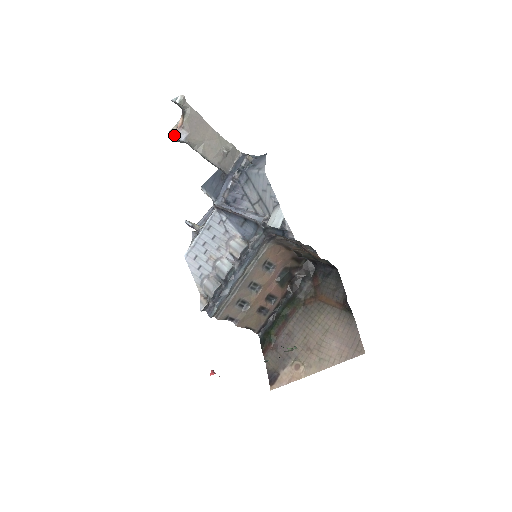
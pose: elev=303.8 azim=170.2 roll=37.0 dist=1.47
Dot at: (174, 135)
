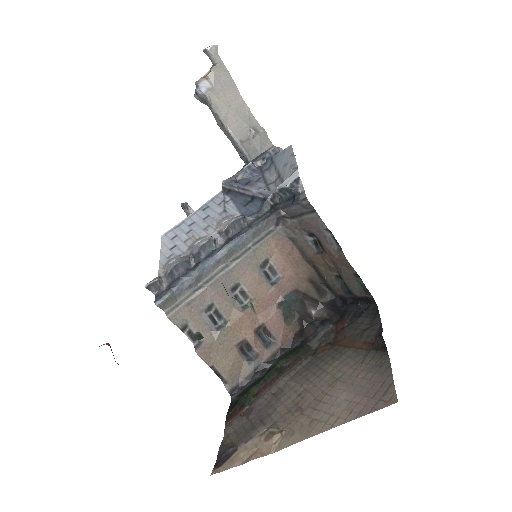
Dot at: occluded
